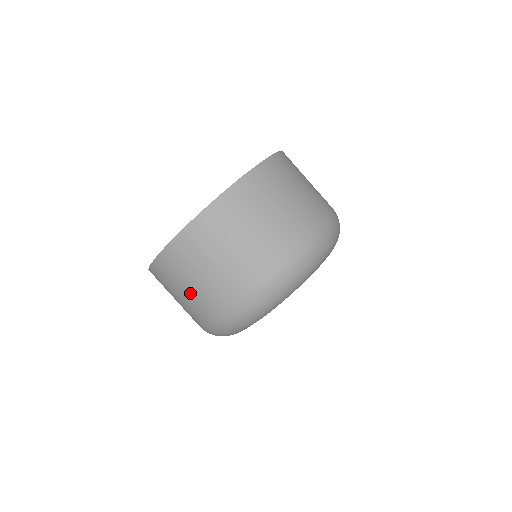
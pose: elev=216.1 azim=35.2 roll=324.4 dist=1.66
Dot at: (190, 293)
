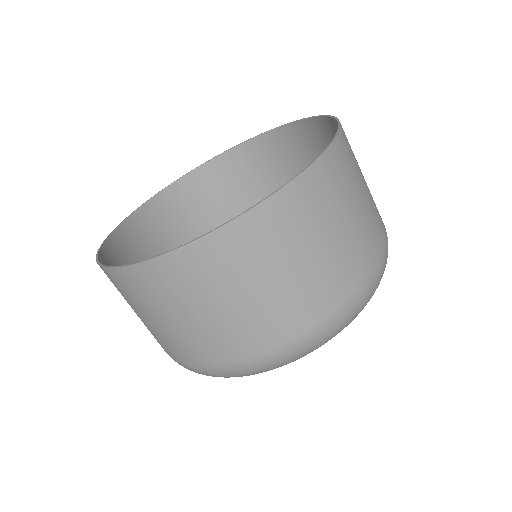
Dot at: (254, 301)
